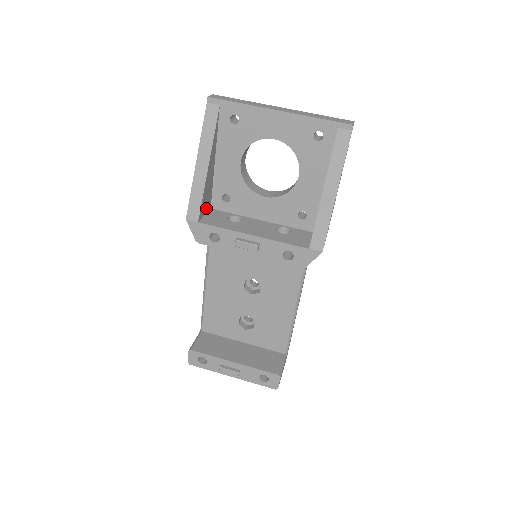
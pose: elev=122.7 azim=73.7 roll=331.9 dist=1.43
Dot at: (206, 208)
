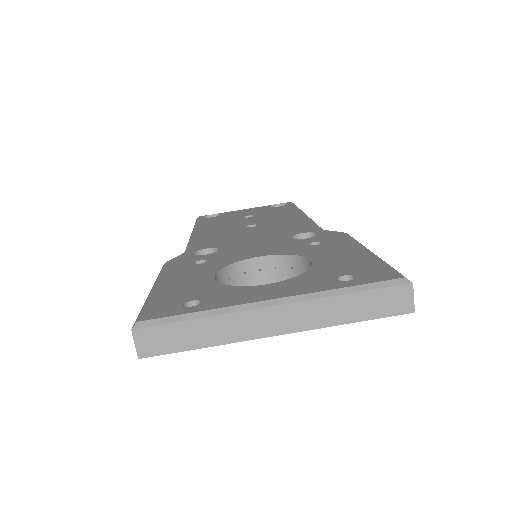
Dot at: occluded
